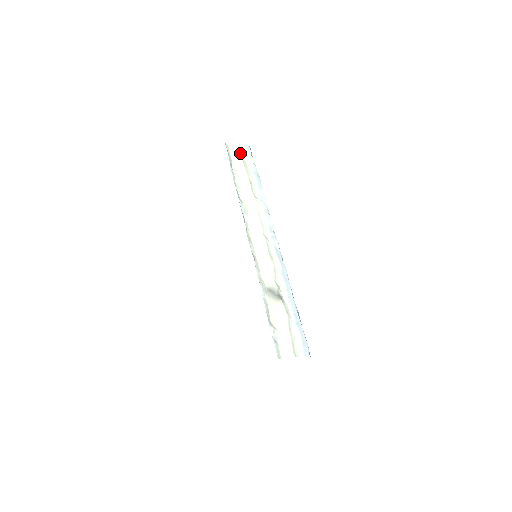
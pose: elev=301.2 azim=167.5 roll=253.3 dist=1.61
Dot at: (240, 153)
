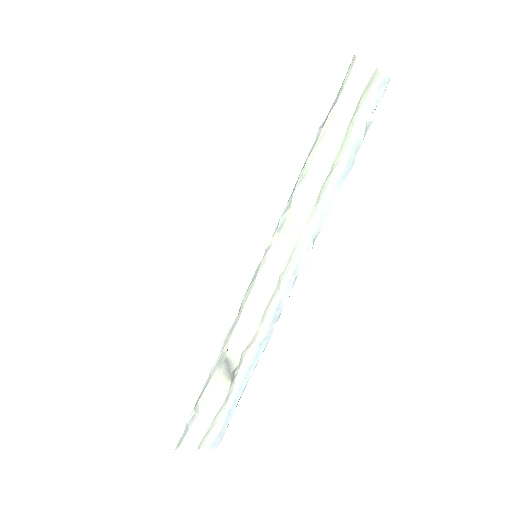
Dot at: (362, 94)
